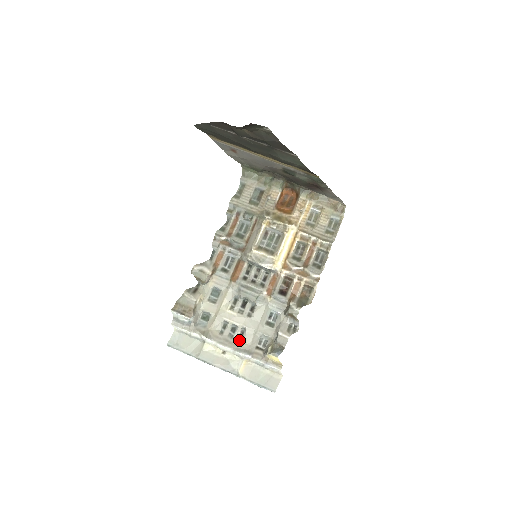
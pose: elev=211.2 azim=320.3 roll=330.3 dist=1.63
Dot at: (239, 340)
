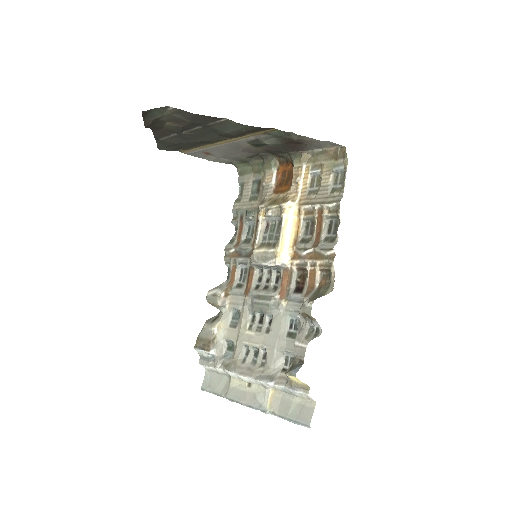
Dot at: (262, 365)
